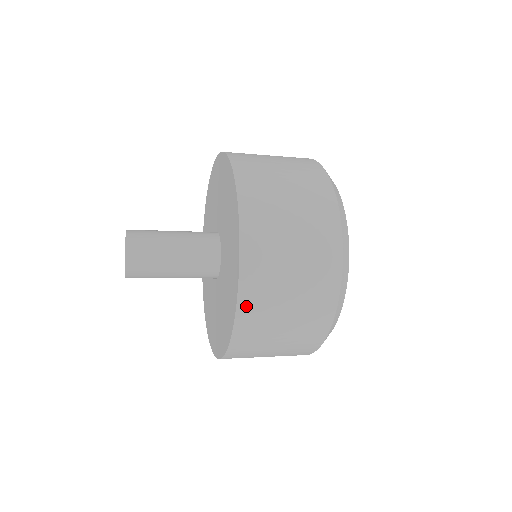
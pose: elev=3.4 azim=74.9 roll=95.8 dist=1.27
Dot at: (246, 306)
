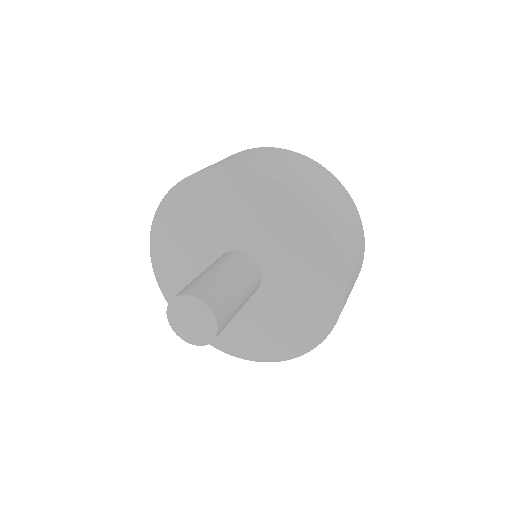
Dot at: occluded
